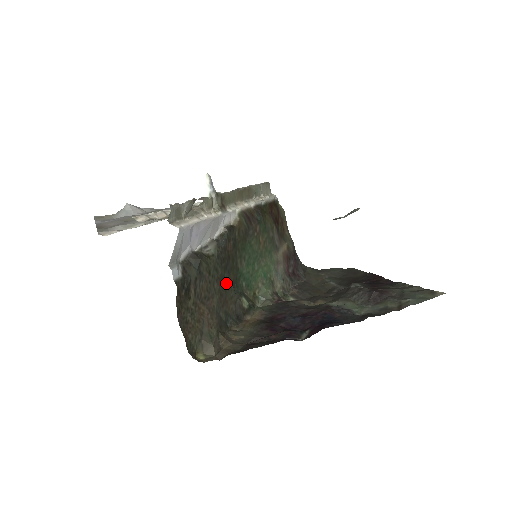
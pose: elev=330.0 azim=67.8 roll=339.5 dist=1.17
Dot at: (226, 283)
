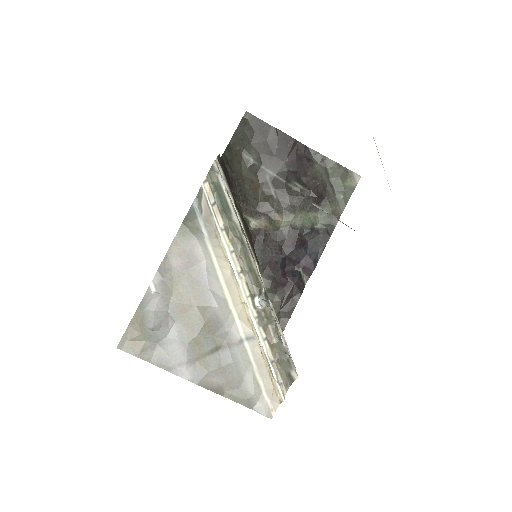
Dot at: occluded
